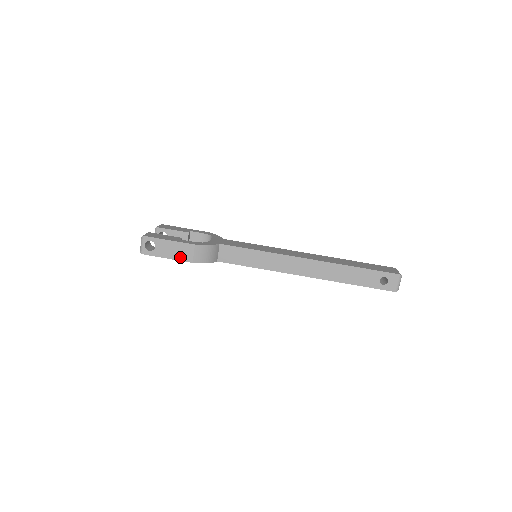
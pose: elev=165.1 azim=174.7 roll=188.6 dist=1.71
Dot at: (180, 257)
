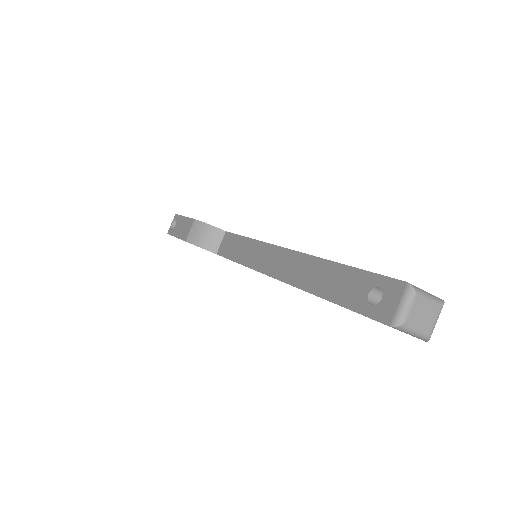
Dot at: (182, 235)
